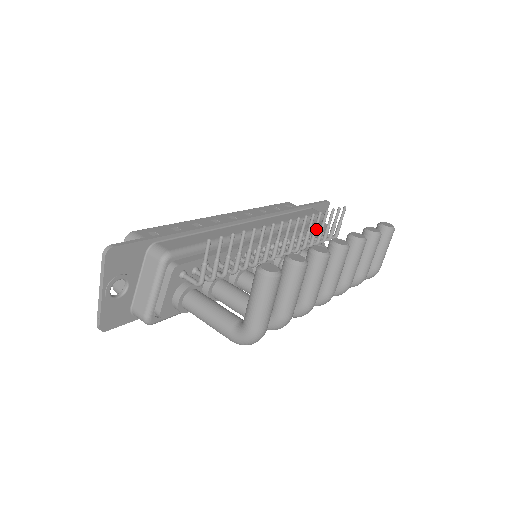
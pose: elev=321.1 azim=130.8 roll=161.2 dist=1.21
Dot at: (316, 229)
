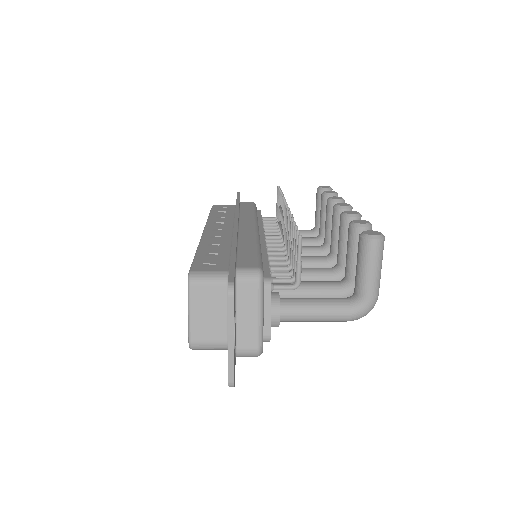
Dot at: occluded
